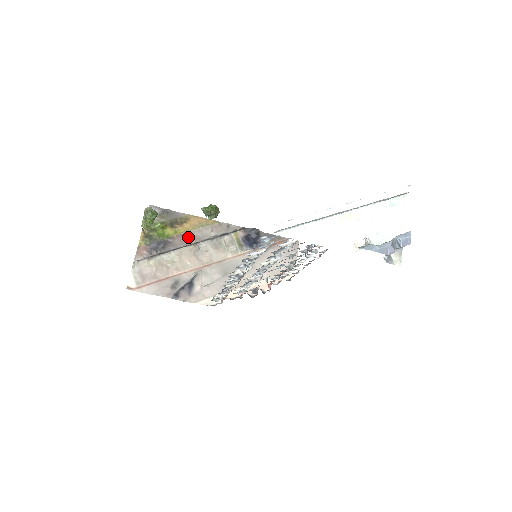
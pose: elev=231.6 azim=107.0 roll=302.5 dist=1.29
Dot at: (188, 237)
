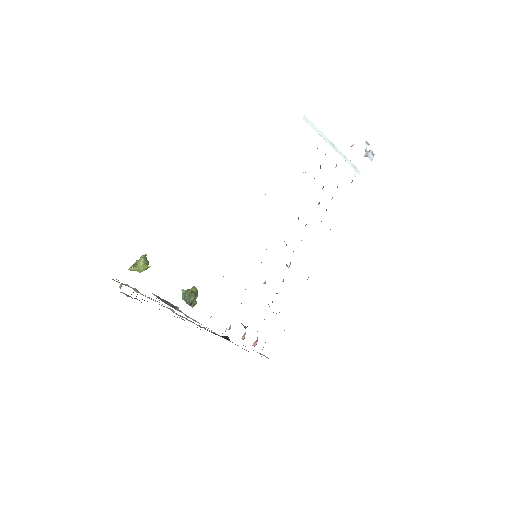
Dot at: occluded
